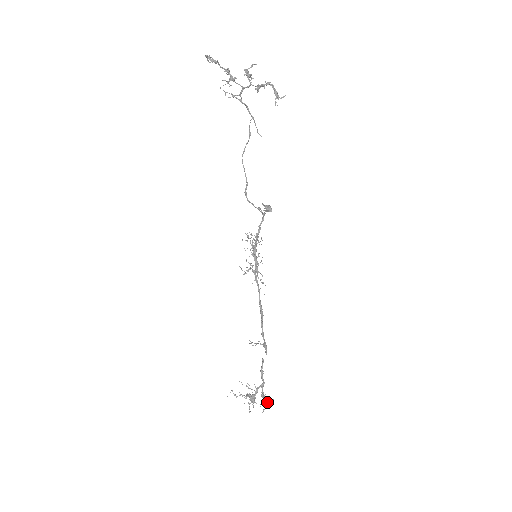
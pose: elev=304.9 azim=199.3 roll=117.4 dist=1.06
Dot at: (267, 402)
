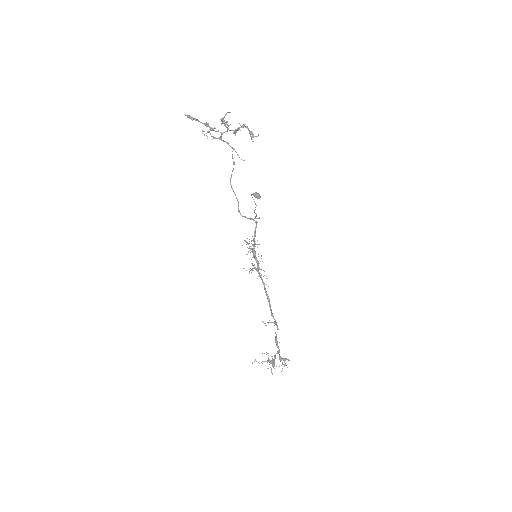
Dot at: (284, 362)
